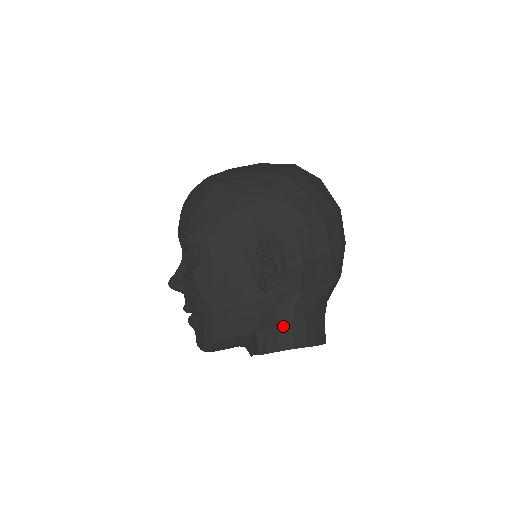
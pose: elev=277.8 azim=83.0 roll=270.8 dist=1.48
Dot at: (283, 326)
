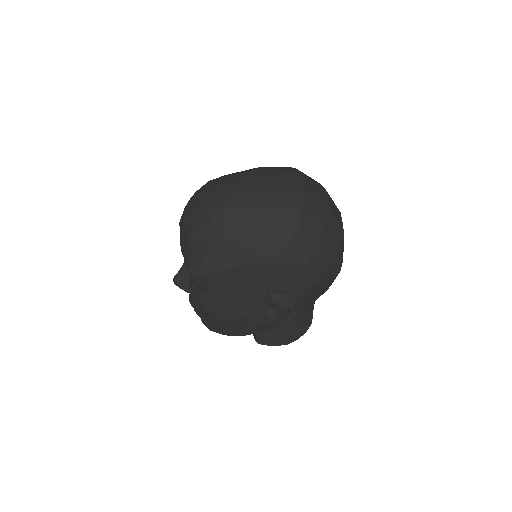
Dot at: (281, 331)
